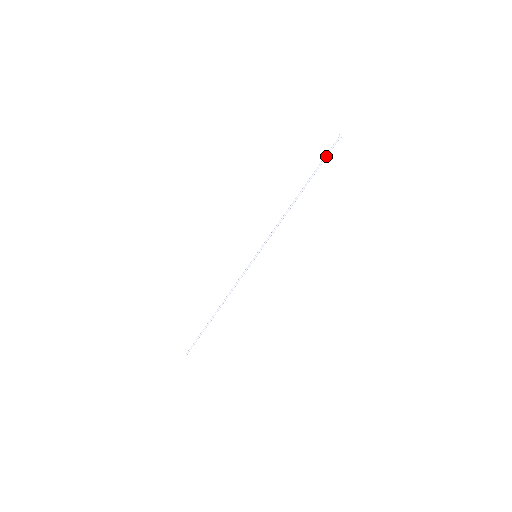
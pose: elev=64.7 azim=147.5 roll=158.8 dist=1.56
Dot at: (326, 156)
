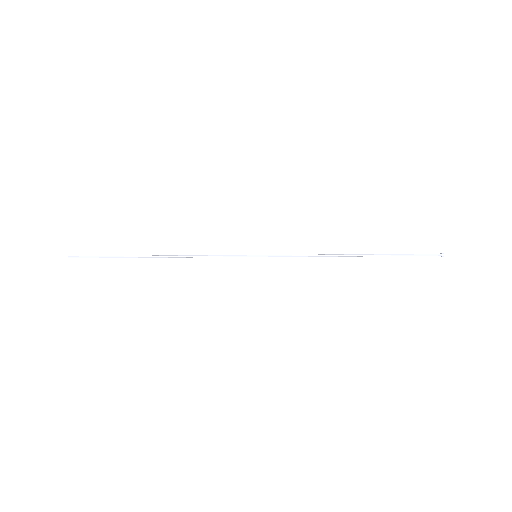
Dot at: occluded
